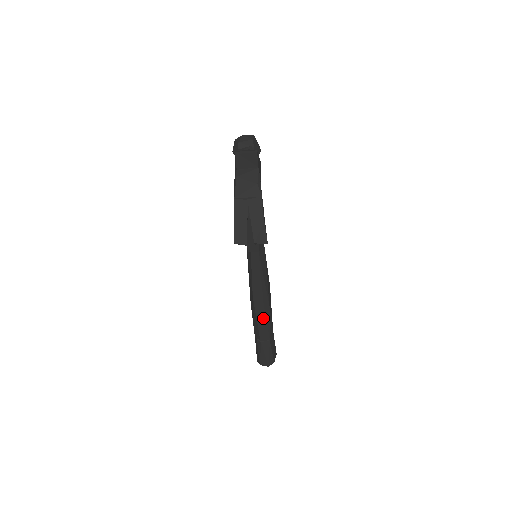
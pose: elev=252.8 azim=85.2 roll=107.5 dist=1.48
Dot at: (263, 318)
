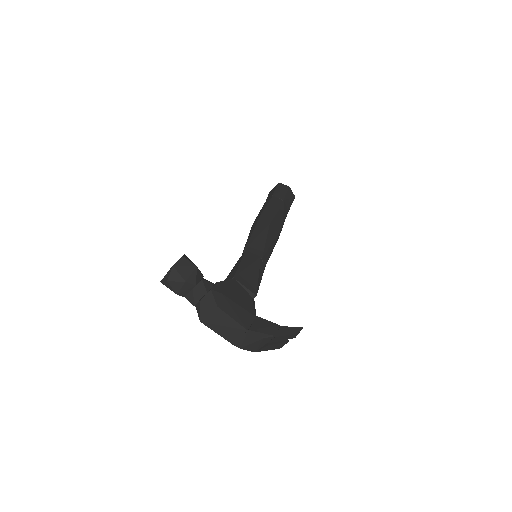
Dot at: occluded
